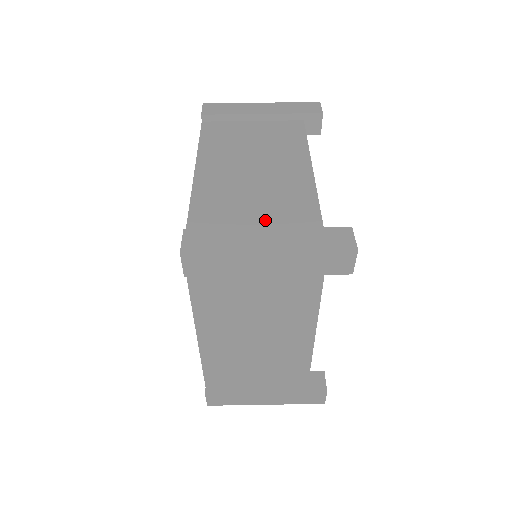
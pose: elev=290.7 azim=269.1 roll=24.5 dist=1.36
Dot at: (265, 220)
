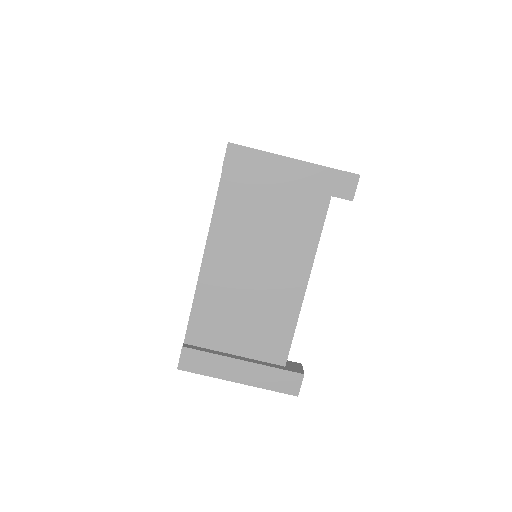
Dot at: (246, 341)
